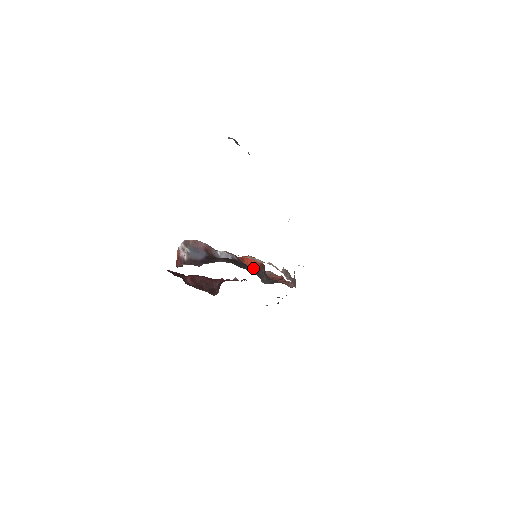
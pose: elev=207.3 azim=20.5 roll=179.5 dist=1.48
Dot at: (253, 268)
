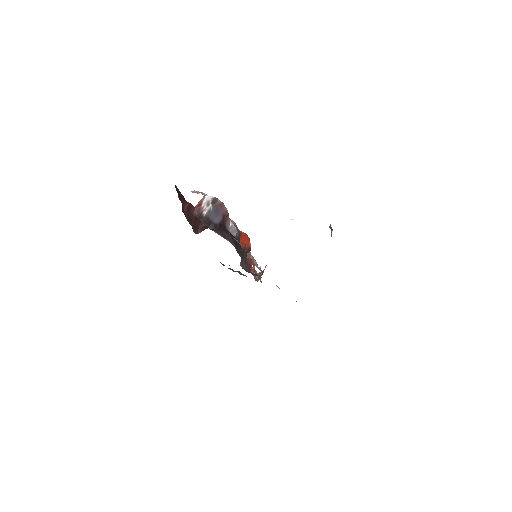
Dot at: (242, 247)
